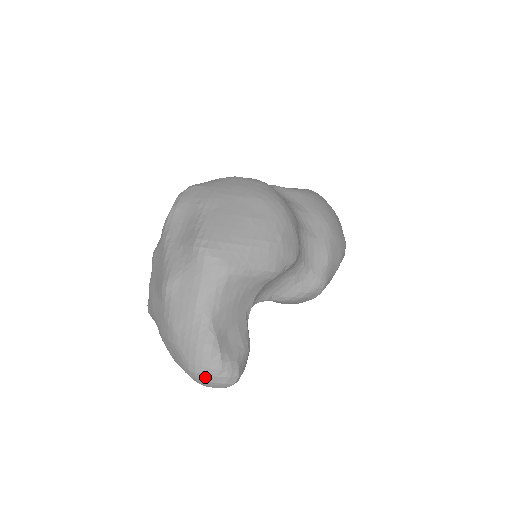
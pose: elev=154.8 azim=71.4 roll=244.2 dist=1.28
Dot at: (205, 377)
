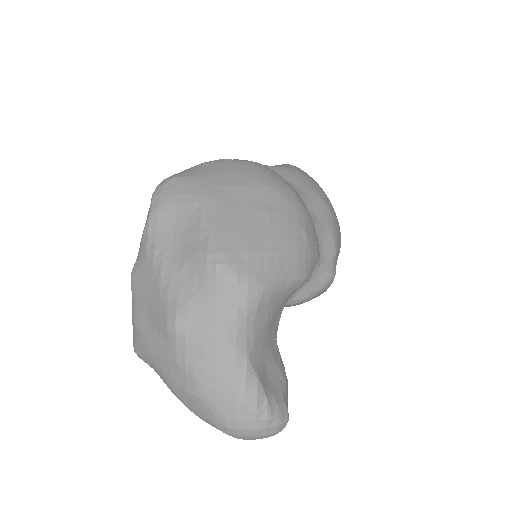
Dot at: (250, 432)
